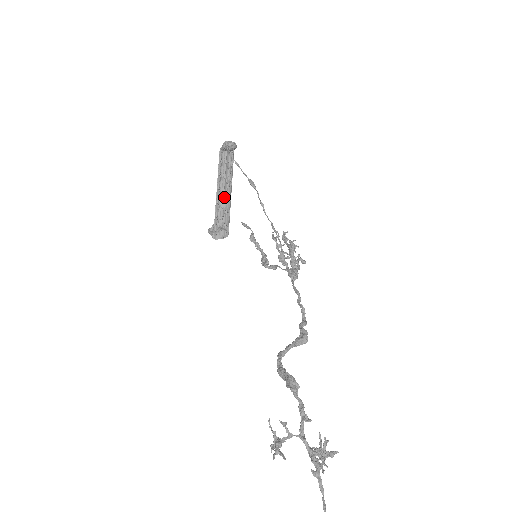
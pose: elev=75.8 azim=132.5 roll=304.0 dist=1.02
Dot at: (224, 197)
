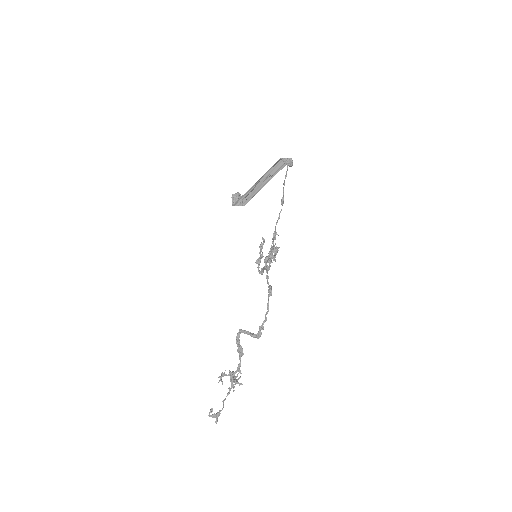
Dot at: (258, 185)
